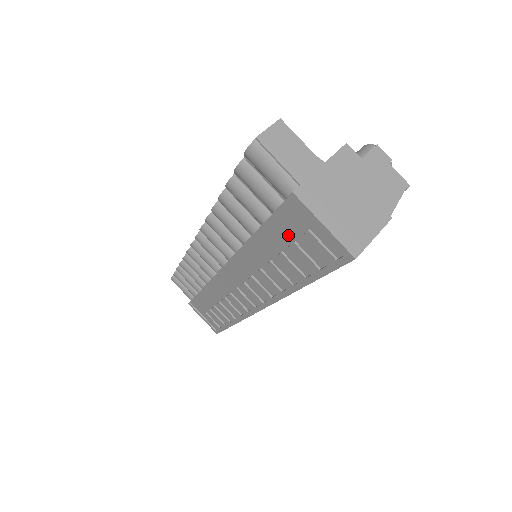
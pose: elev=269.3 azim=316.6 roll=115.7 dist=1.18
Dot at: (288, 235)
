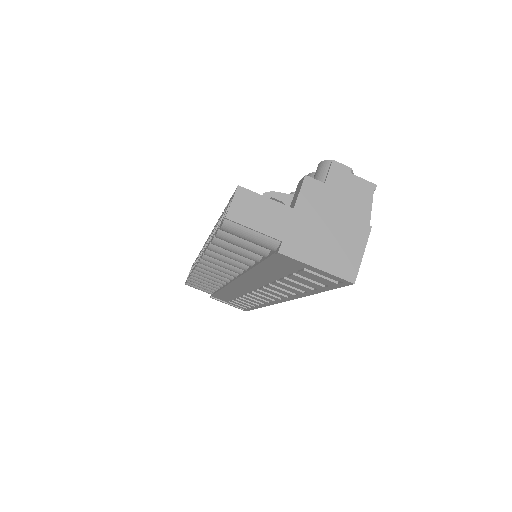
Dot at: (285, 270)
